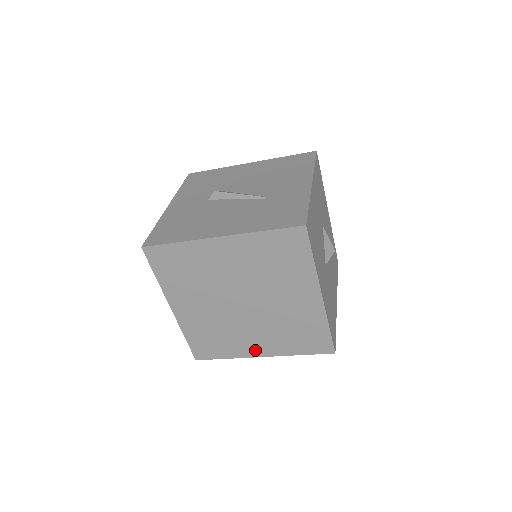
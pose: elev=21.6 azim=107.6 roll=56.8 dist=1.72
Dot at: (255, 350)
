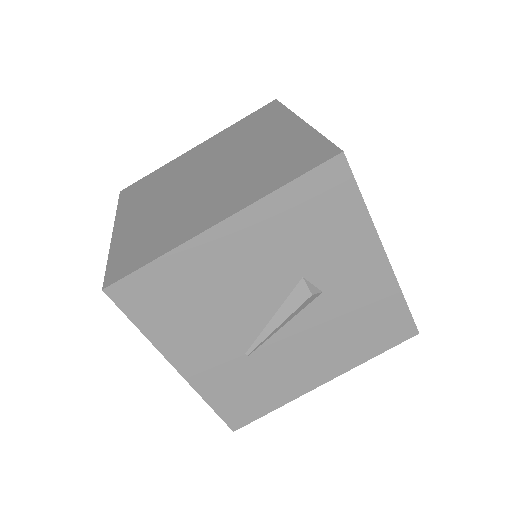
Dot at: (210, 219)
